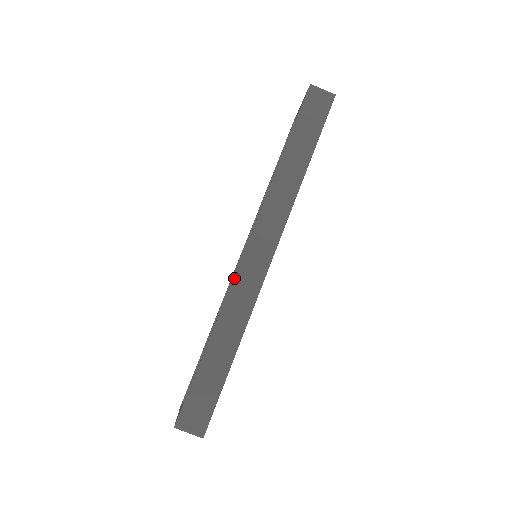
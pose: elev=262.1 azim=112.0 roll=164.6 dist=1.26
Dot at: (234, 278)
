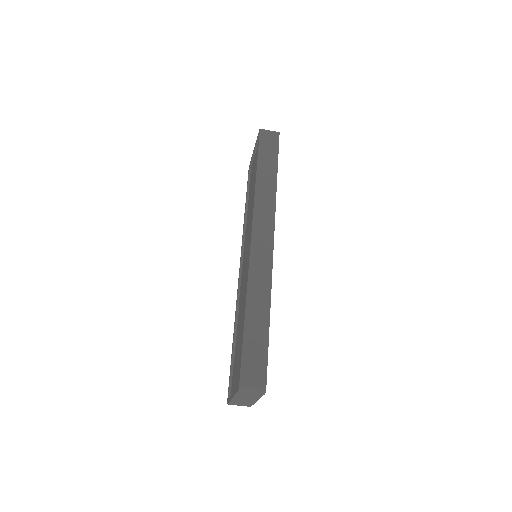
Dot at: (250, 262)
